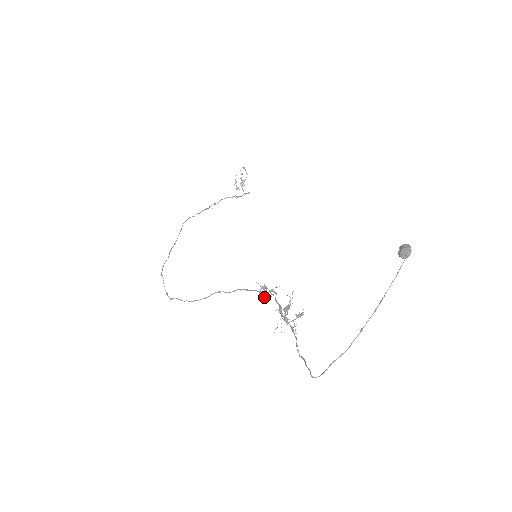
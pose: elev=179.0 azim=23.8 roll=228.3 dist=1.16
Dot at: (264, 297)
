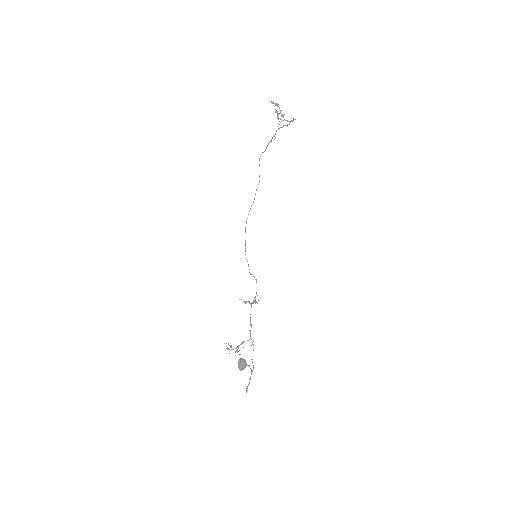
Dot at: (254, 302)
